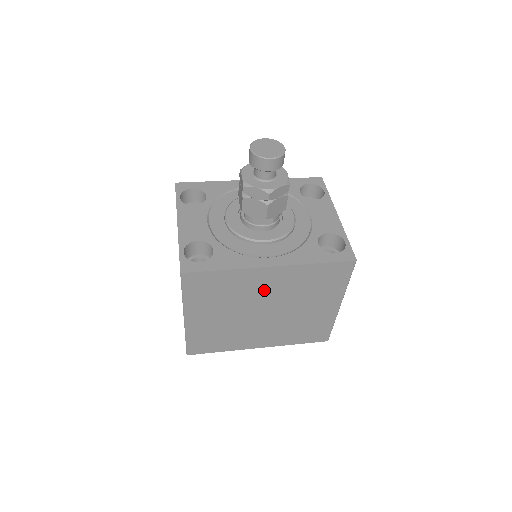
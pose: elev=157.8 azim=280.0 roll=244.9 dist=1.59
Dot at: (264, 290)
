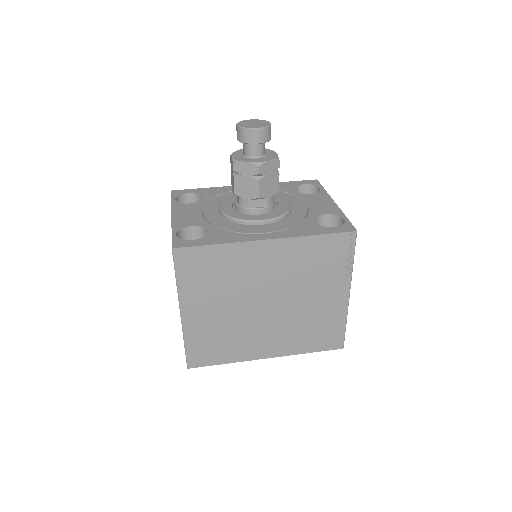
Dot at: (263, 273)
